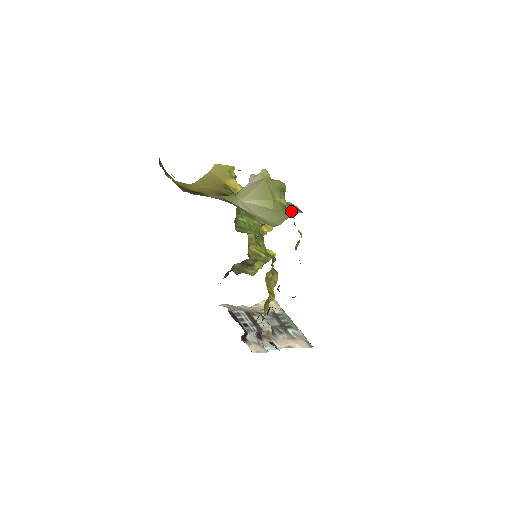
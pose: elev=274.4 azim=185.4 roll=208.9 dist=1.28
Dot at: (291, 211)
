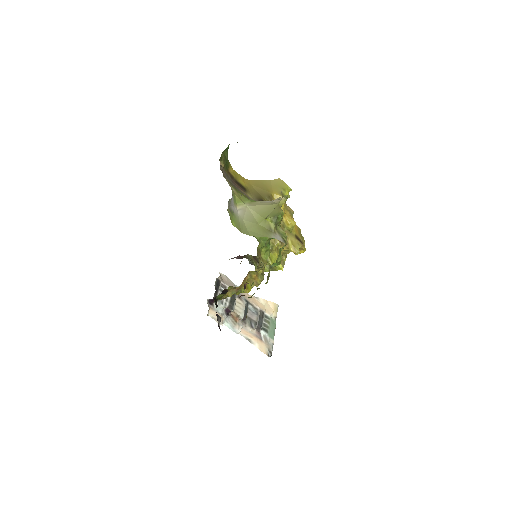
Dot at: (273, 235)
